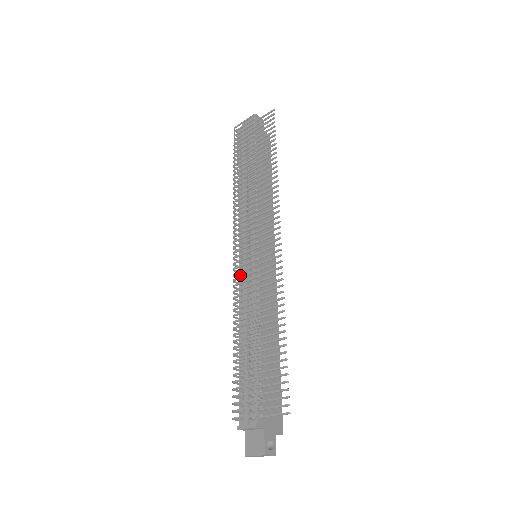
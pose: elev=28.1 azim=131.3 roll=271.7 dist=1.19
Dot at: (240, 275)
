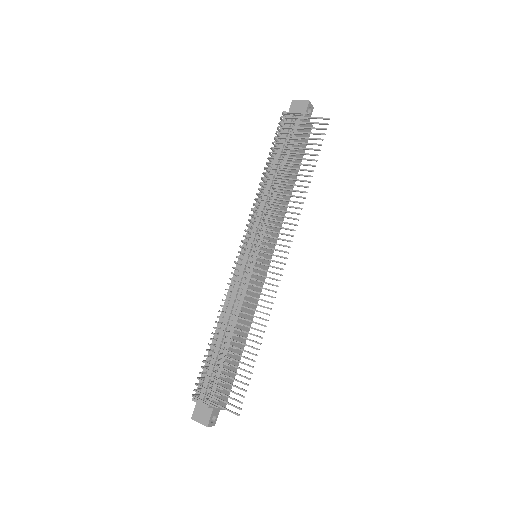
Dot at: (236, 270)
